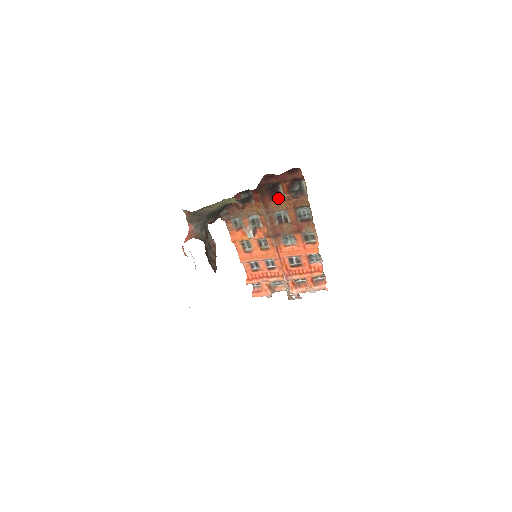
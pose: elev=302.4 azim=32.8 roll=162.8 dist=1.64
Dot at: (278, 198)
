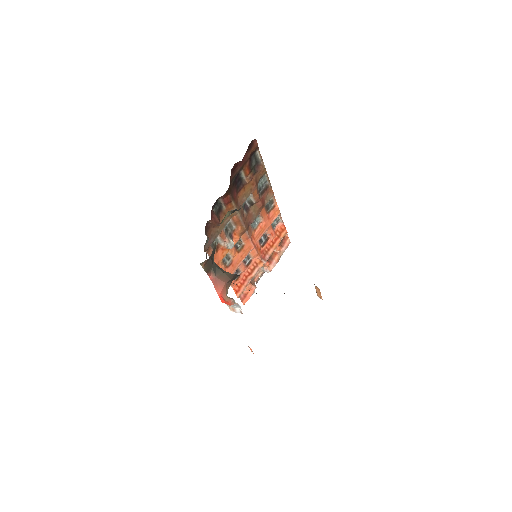
Dot at: (242, 186)
